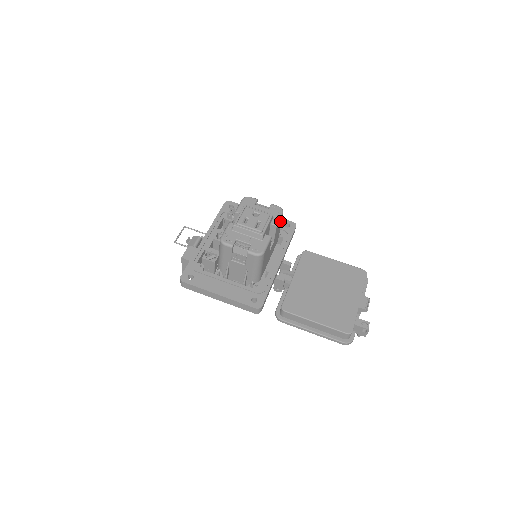
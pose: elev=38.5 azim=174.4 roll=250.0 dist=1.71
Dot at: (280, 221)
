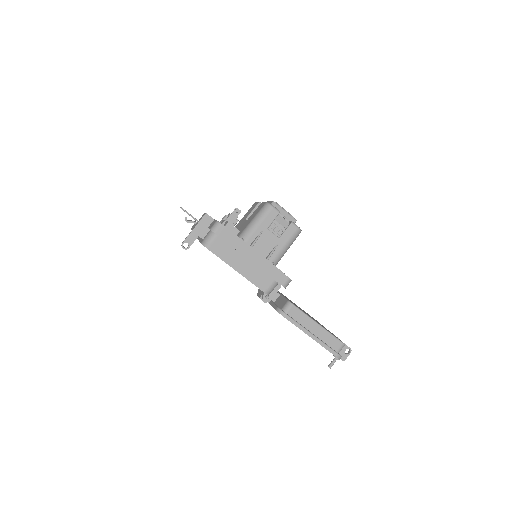
Dot at: occluded
